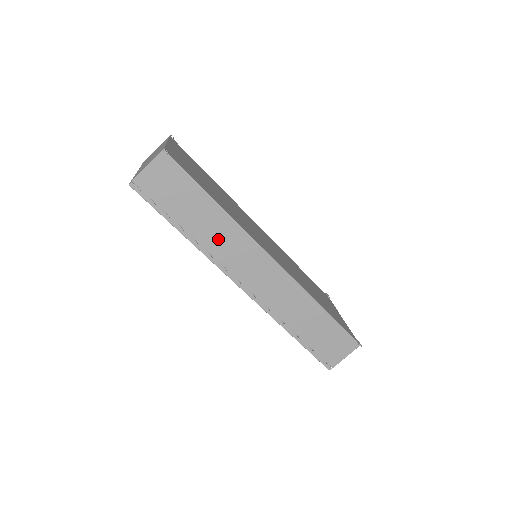
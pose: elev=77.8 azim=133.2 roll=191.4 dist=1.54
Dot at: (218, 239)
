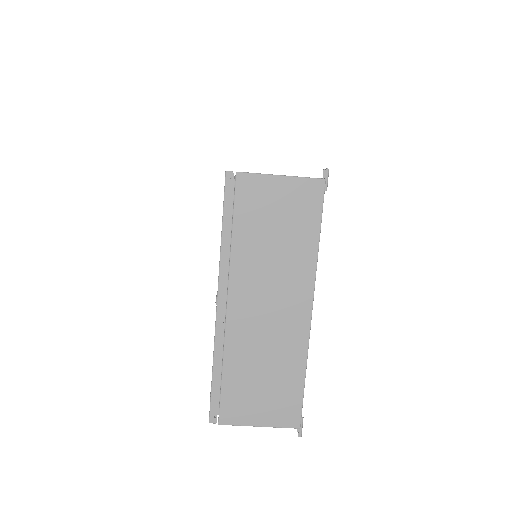
Dot at: occluded
